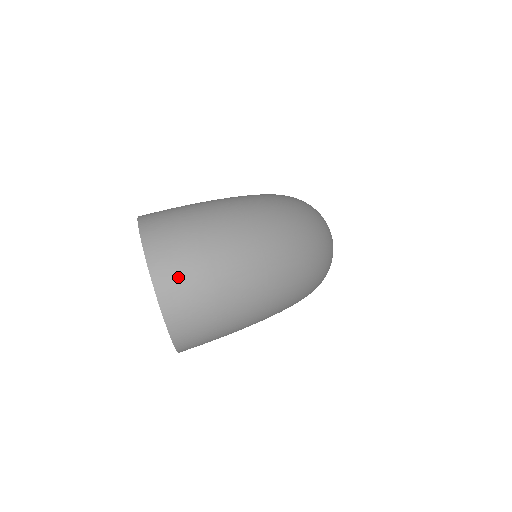
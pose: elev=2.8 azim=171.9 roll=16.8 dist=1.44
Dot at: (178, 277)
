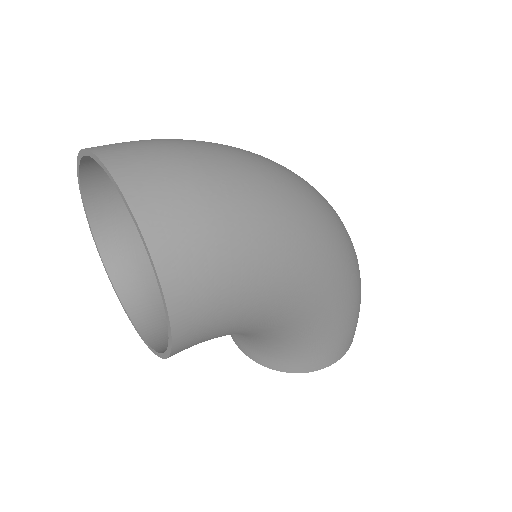
Dot at: (138, 153)
